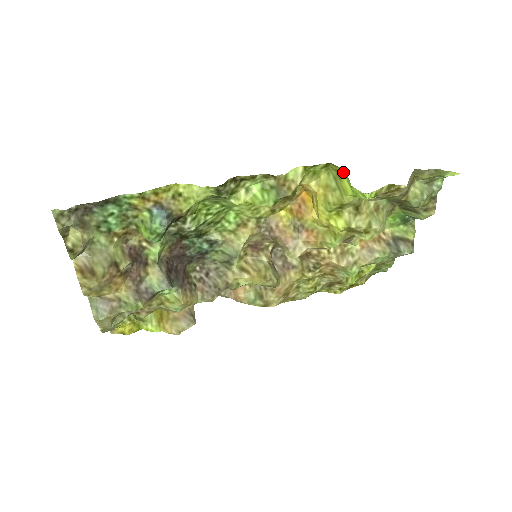
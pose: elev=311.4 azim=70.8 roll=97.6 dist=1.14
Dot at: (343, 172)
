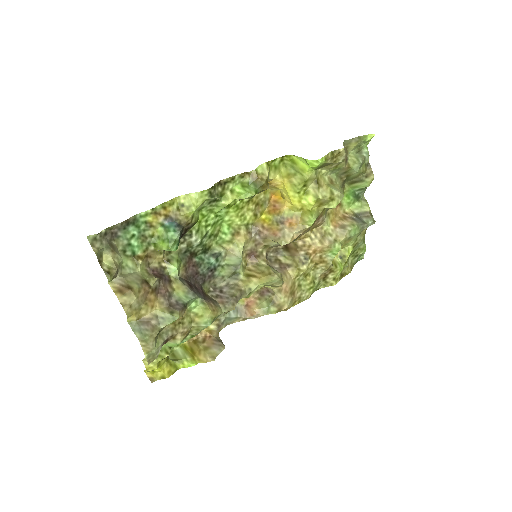
Dot at: (296, 157)
